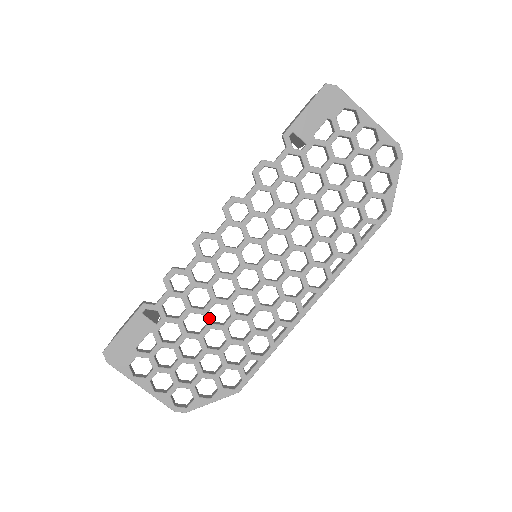
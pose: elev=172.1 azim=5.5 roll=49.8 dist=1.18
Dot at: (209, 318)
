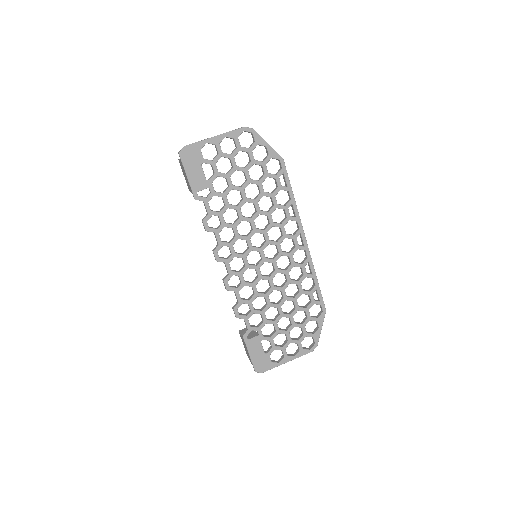
Dot at: (274, 304)
